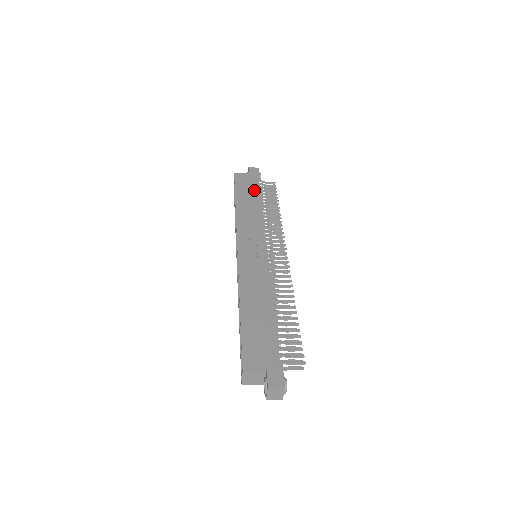
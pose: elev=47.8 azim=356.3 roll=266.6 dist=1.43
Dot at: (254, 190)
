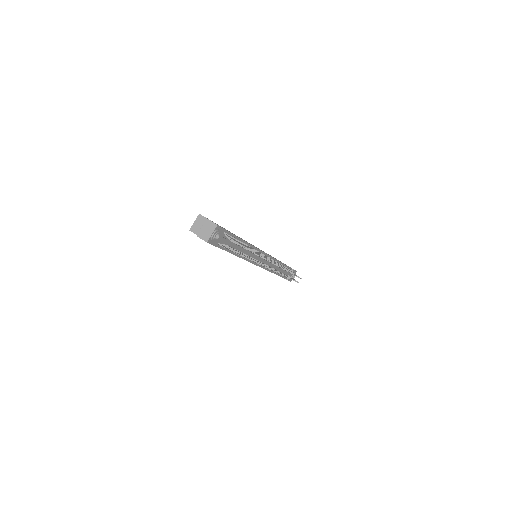
Dot at: occluded
